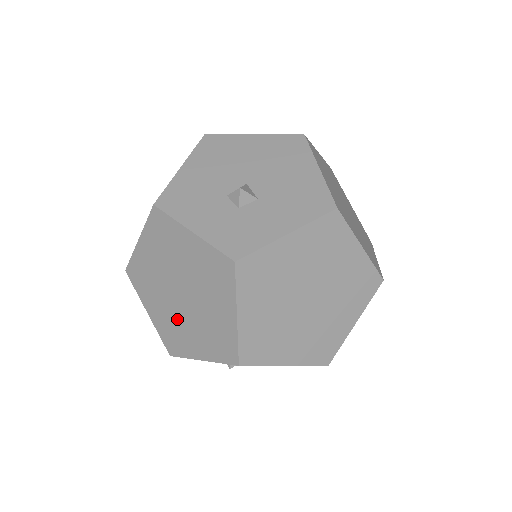
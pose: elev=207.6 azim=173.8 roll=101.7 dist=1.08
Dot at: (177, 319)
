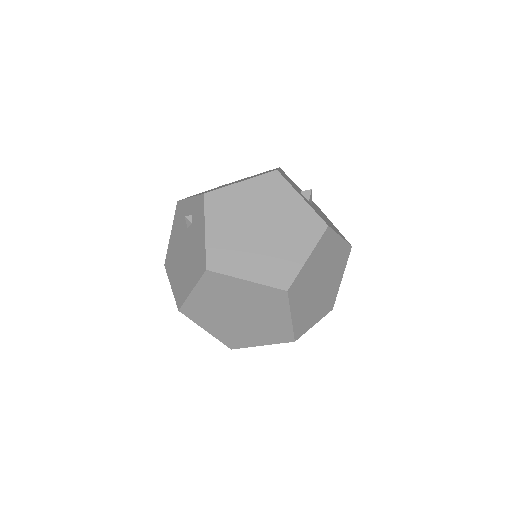
Dot at: occluded
